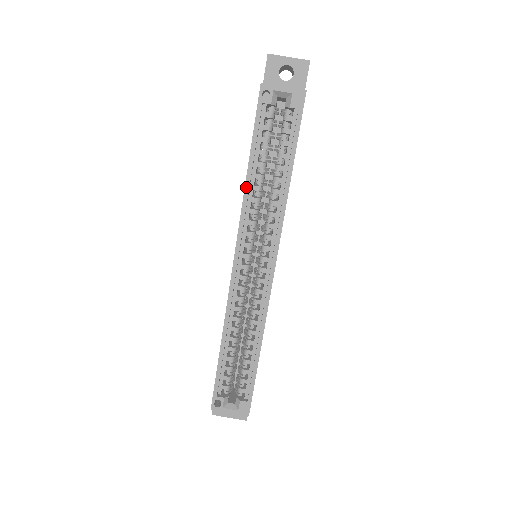
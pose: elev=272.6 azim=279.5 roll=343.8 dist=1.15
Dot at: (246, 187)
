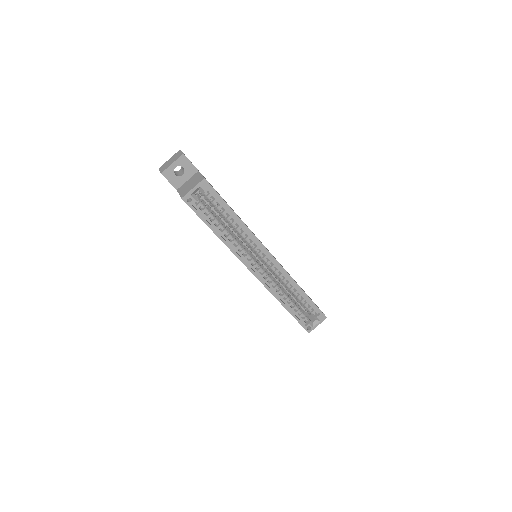
Dot at: (225, 243)
